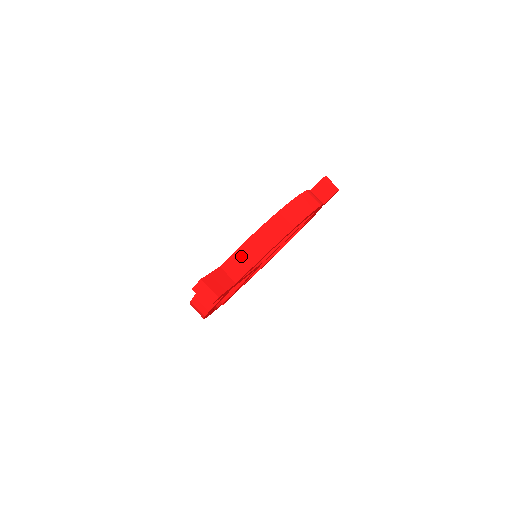
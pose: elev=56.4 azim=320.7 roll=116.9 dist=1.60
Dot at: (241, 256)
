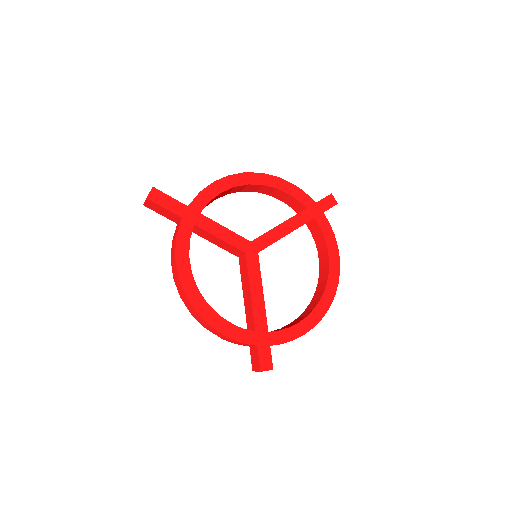
Dot at: occluded
